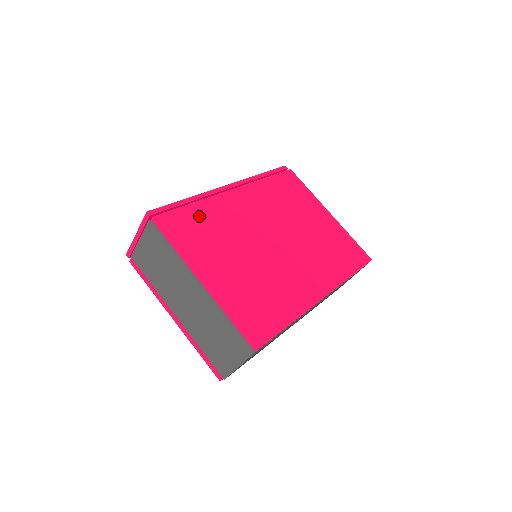
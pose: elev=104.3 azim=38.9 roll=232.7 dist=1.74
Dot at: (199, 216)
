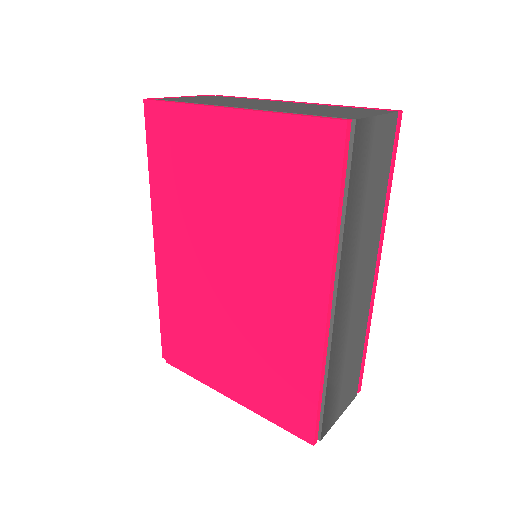
Dot at: occluded
